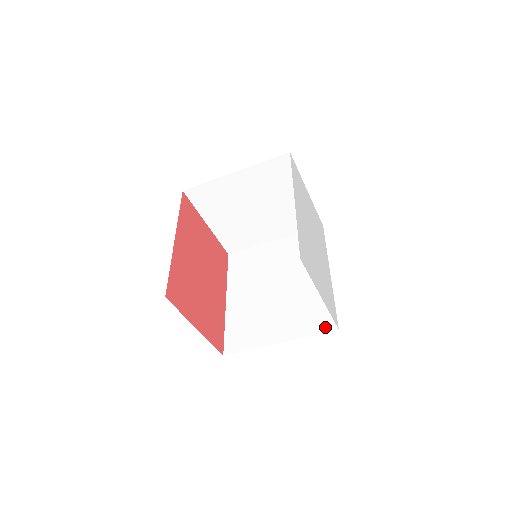
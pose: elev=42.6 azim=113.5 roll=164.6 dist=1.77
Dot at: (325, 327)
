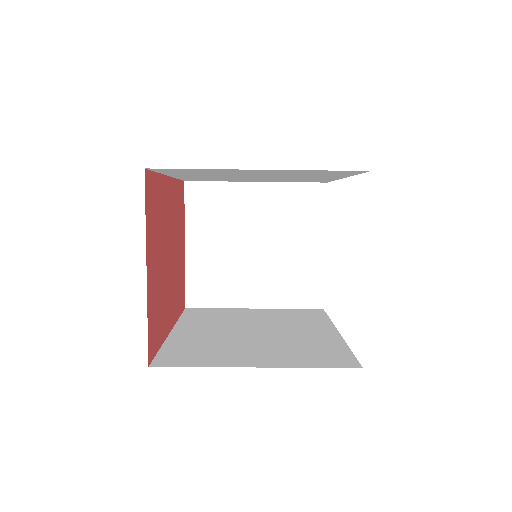
Dot at: (339, 363)
